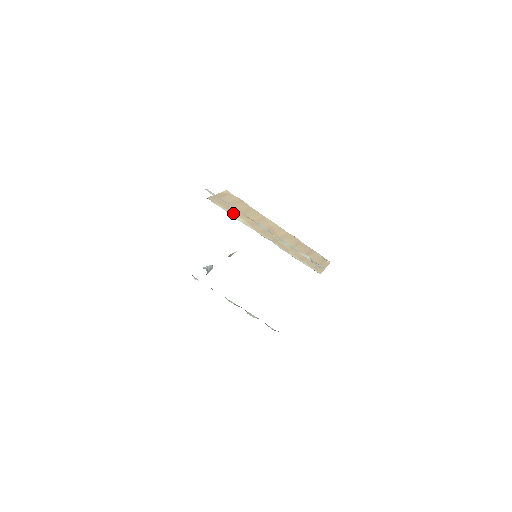
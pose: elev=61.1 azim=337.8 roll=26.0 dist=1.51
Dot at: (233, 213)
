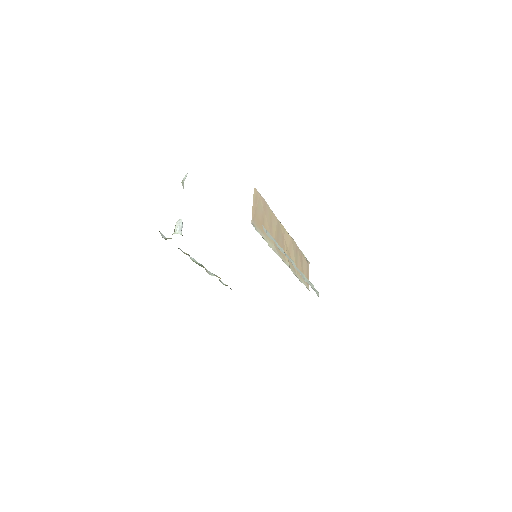
Dot at: (267, 238)
